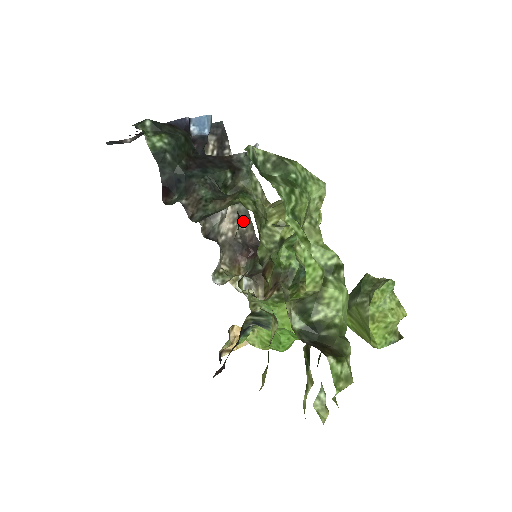
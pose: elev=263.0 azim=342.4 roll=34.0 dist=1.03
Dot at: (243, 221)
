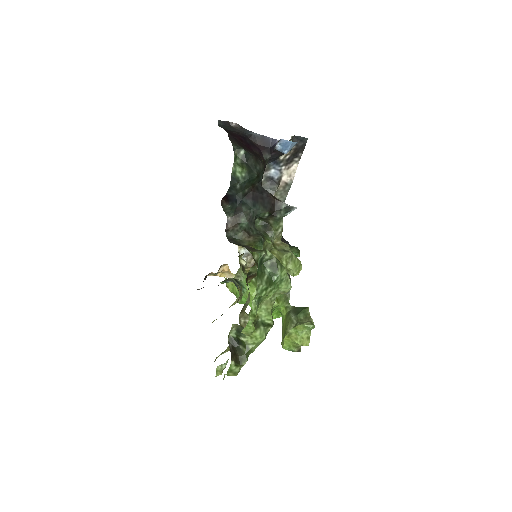
Dot at: occluded
